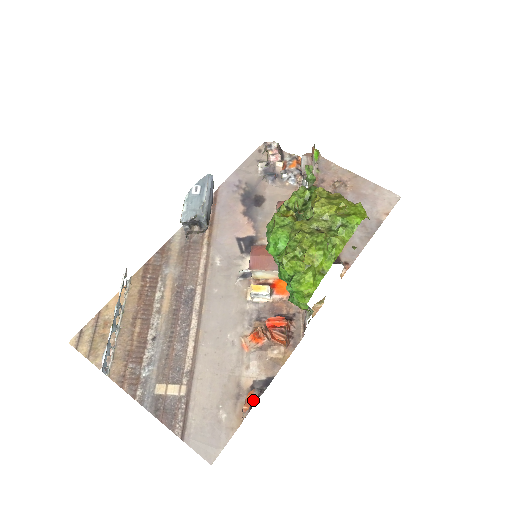
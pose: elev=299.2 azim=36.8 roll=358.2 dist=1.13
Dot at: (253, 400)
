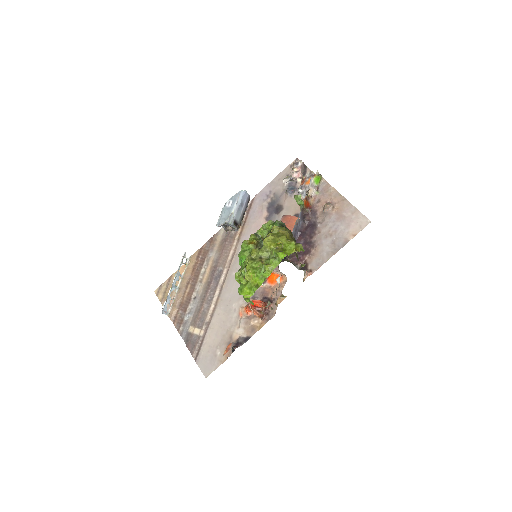
Dot at: occluded
